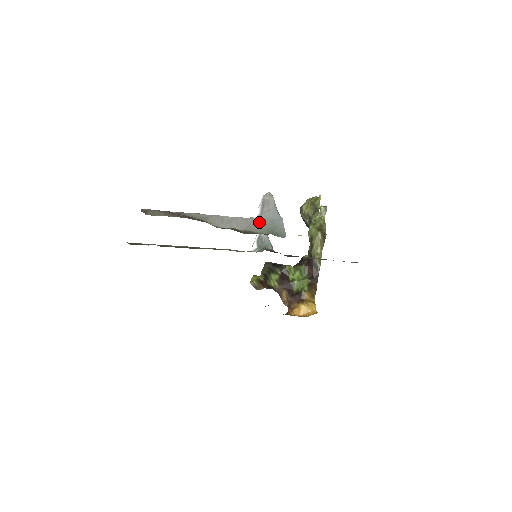
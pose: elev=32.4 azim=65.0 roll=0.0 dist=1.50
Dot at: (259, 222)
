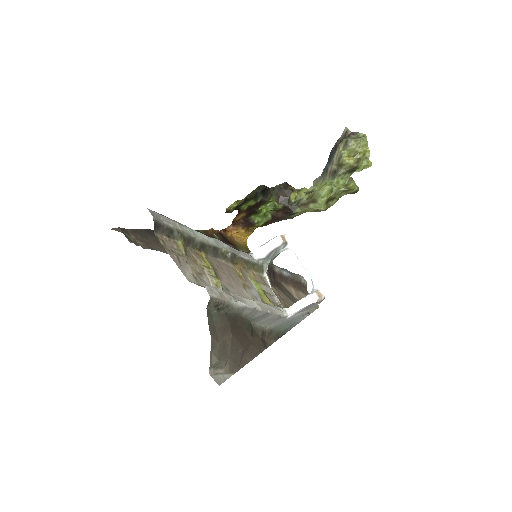
Dot at: (286, 322)
